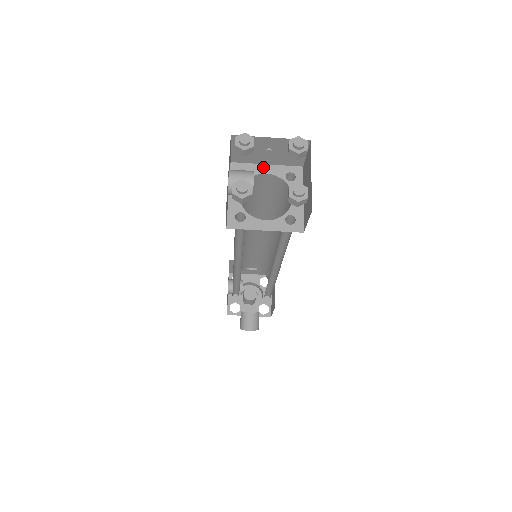
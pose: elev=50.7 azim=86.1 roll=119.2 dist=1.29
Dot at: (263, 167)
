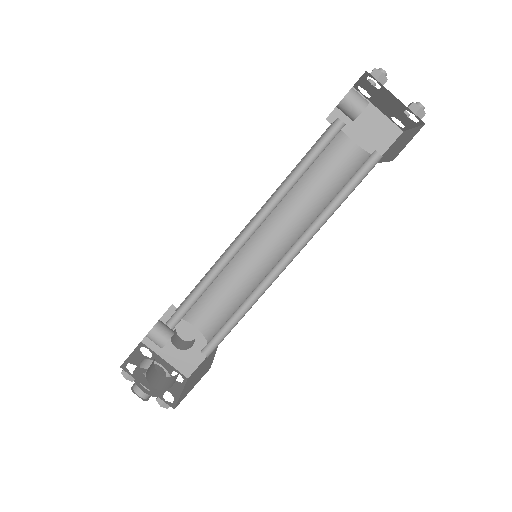
Dot at: (349, 139)
